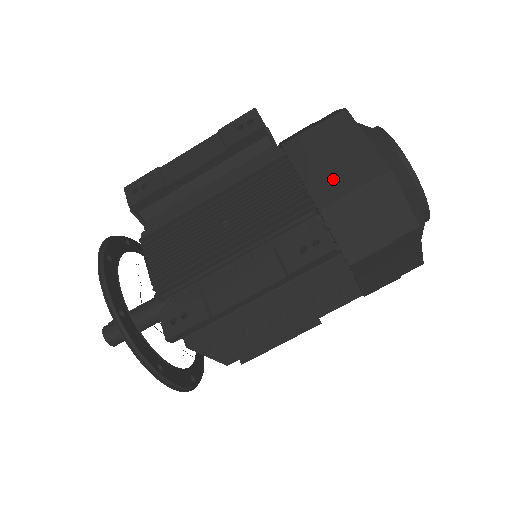
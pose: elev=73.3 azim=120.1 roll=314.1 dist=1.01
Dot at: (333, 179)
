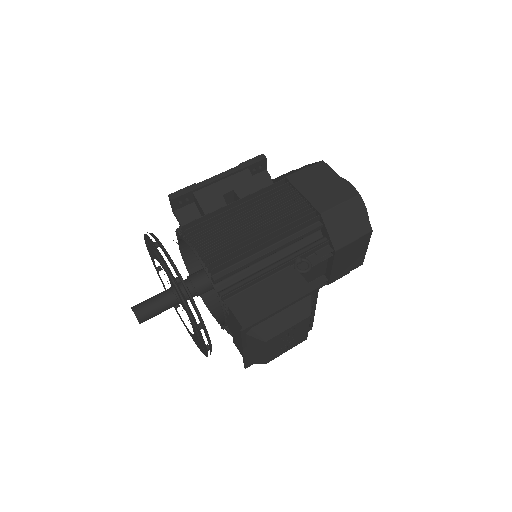
Dot at: occluded
